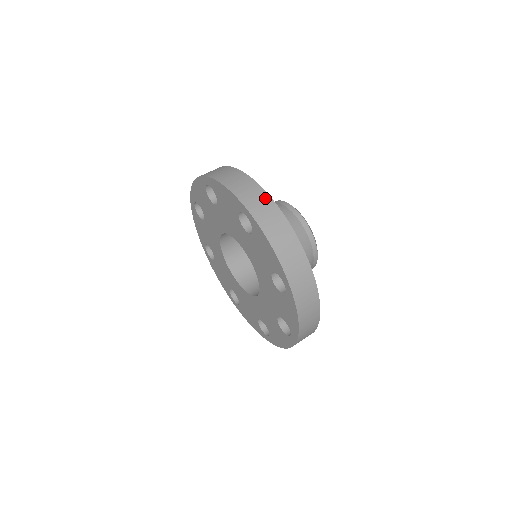
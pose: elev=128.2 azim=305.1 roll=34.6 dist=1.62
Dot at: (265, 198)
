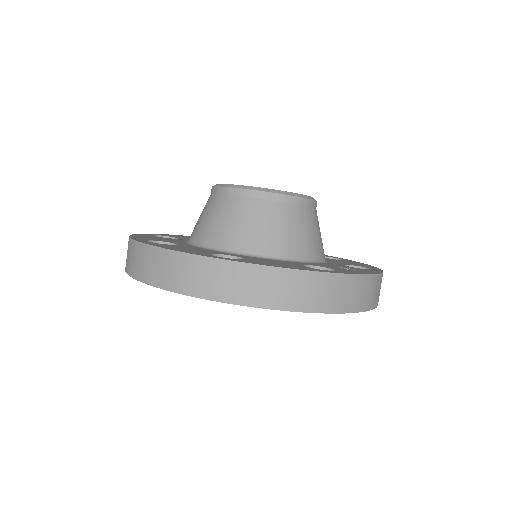
Dot at: (212, 266)
